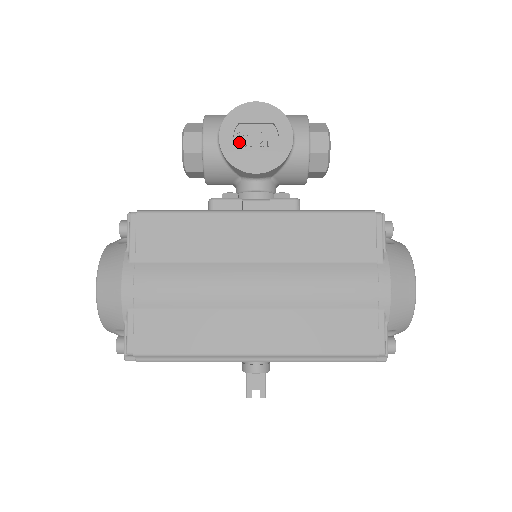
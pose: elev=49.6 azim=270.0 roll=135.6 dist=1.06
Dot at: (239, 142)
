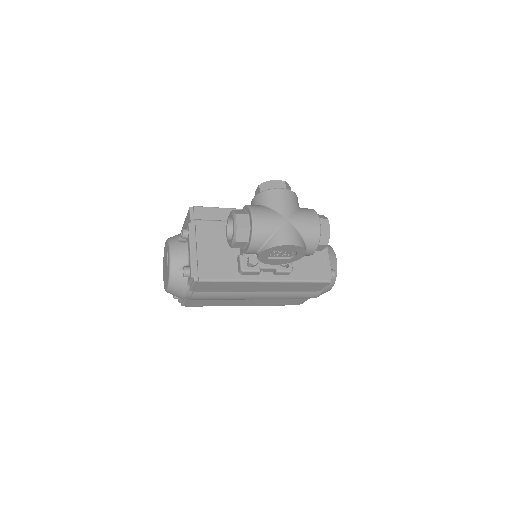
Dot at: (270, 255)
